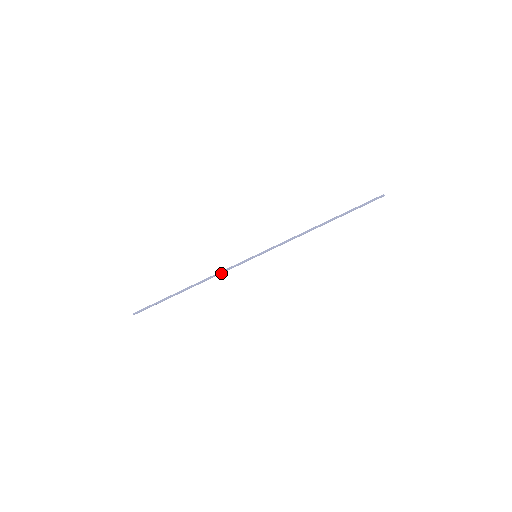
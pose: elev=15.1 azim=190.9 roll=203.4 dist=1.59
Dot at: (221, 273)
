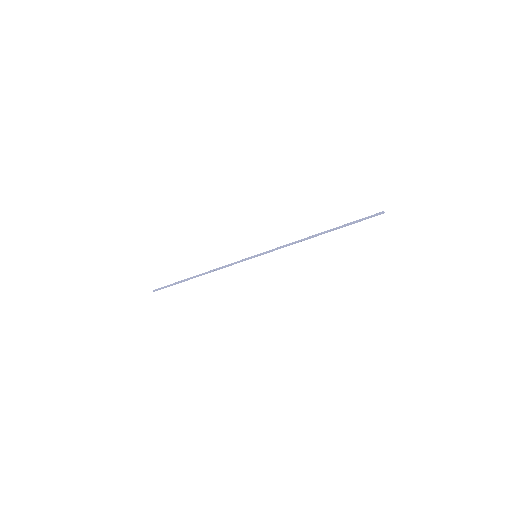
Dot at: (225, 267)
